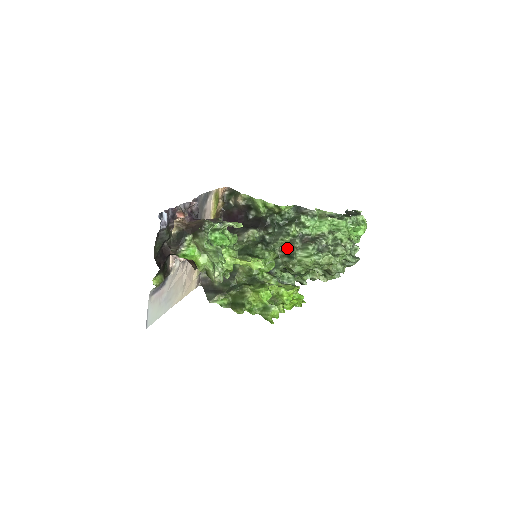
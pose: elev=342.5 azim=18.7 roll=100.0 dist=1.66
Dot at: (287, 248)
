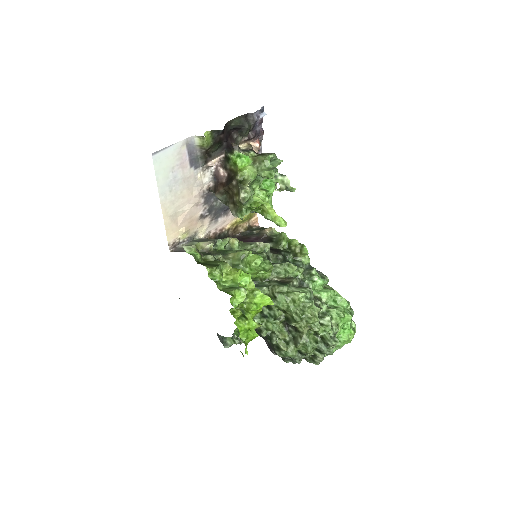
Dot at: (282, 281)
